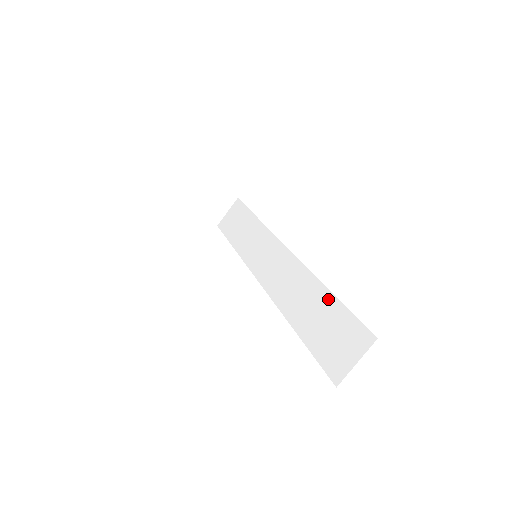
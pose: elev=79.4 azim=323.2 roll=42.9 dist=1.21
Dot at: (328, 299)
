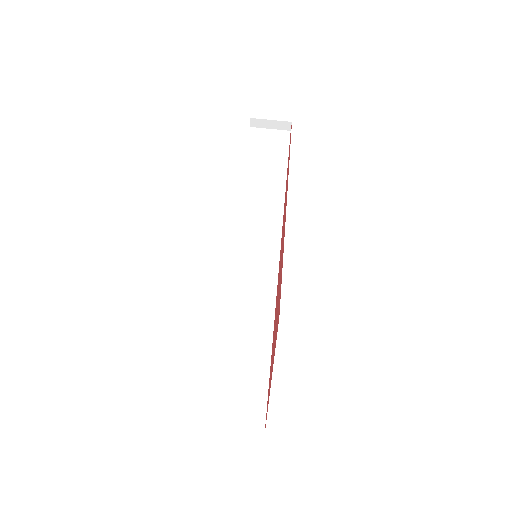
Dot at: (264, 359)
